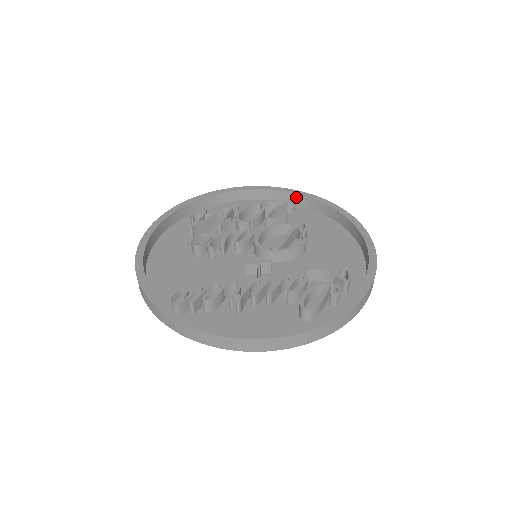
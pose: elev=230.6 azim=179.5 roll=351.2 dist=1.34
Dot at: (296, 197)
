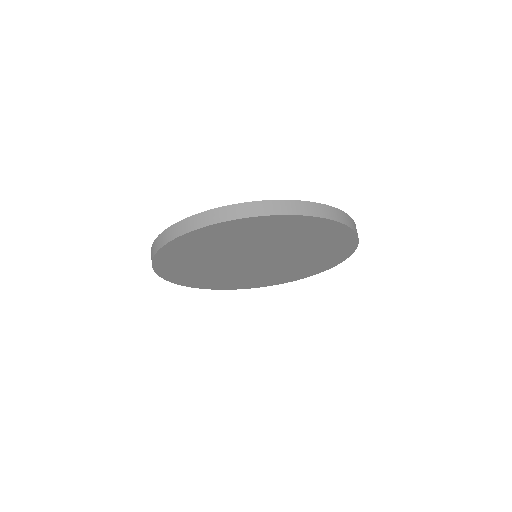
Dot at: occluded
